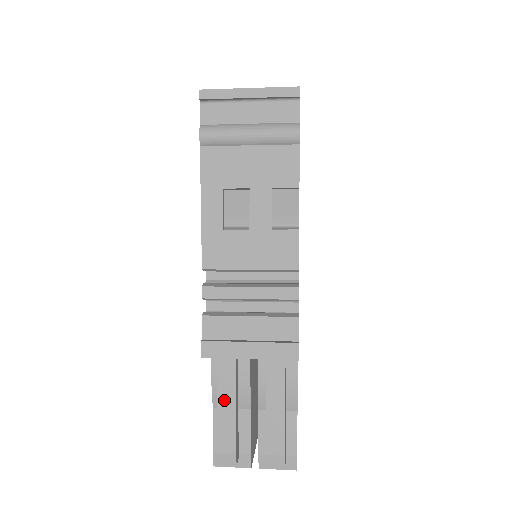
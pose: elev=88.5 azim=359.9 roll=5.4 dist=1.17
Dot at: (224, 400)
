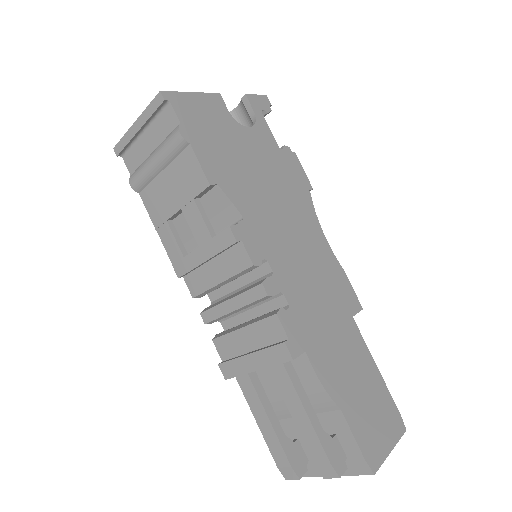
Dot at: (258, 416)
